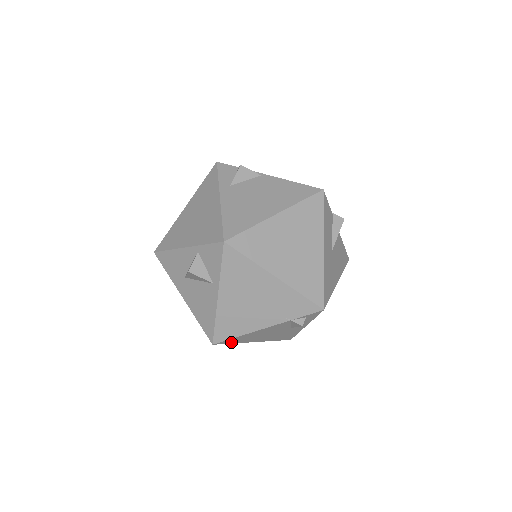
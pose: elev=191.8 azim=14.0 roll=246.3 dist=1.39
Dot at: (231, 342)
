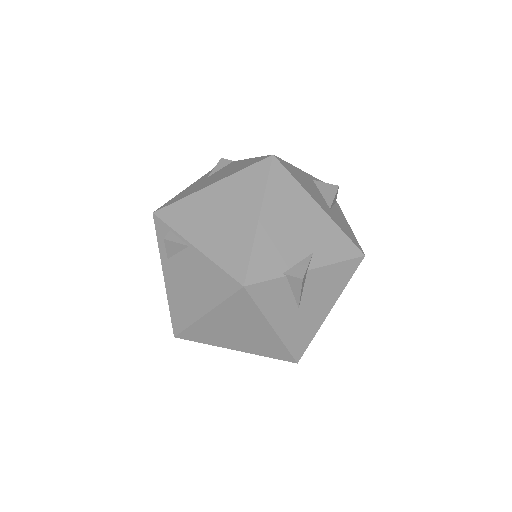
Dot at: occluded
